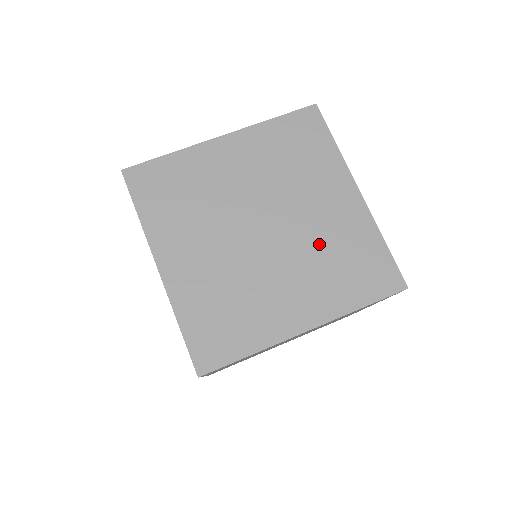
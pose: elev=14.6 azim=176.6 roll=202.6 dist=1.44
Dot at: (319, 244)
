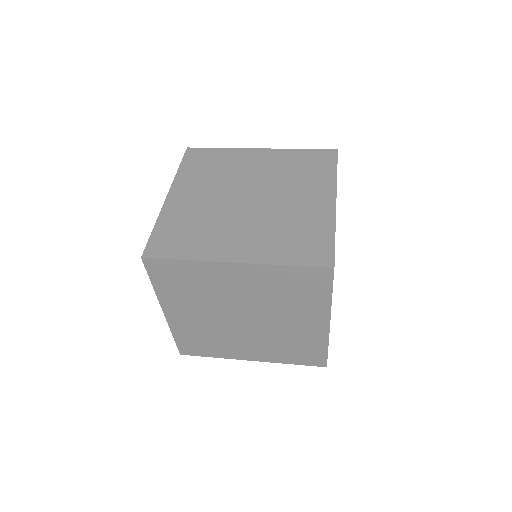
Dot at: (281, 176)
